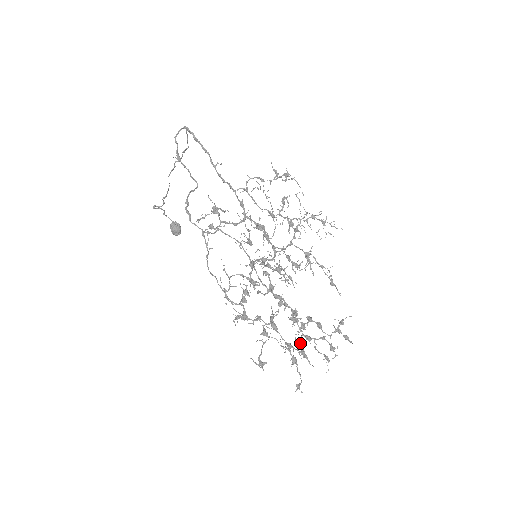
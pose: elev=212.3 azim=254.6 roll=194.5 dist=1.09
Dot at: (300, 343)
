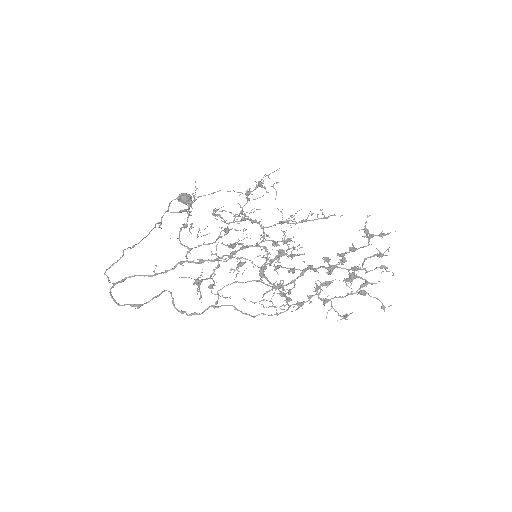
Dot at: (354, 277)
